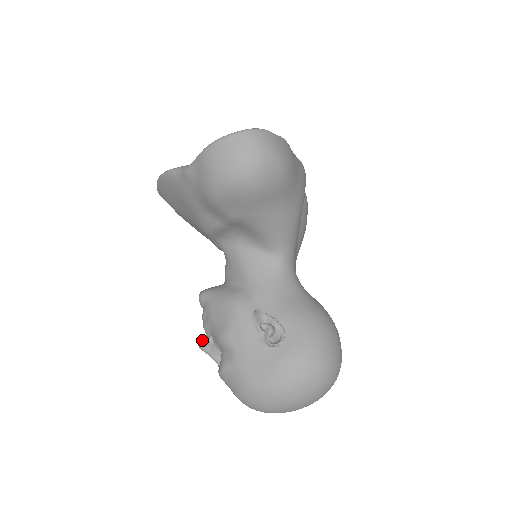
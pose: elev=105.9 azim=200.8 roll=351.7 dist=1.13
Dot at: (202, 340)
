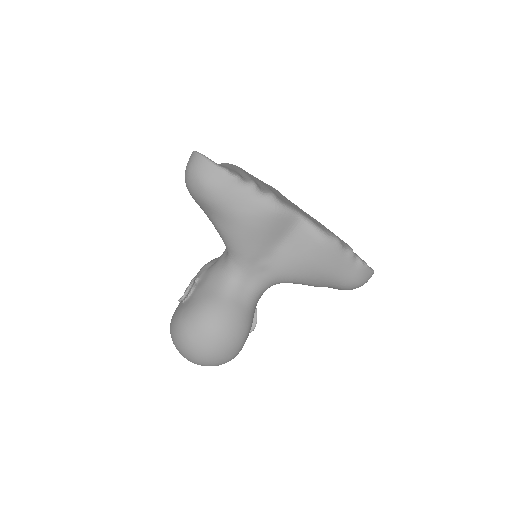
Dot at: occluded
